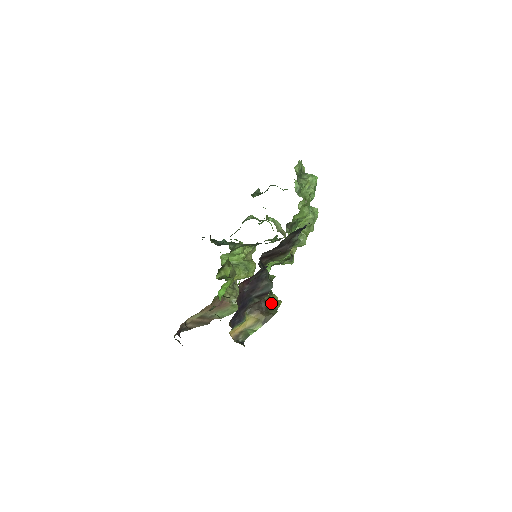
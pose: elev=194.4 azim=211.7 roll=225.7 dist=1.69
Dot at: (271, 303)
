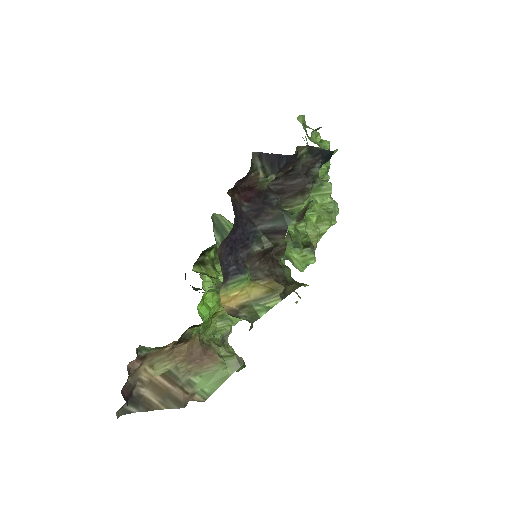
Dot at: (291, 277)
